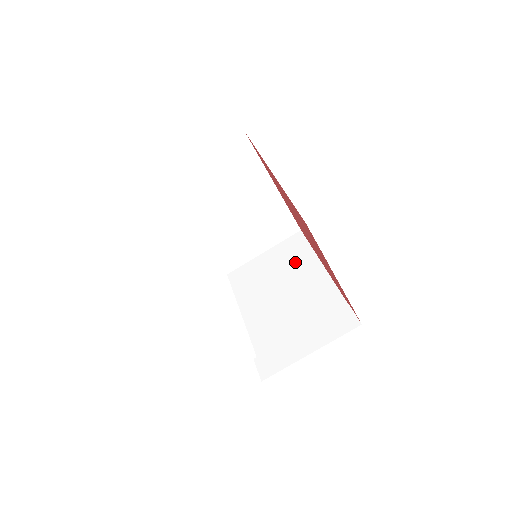
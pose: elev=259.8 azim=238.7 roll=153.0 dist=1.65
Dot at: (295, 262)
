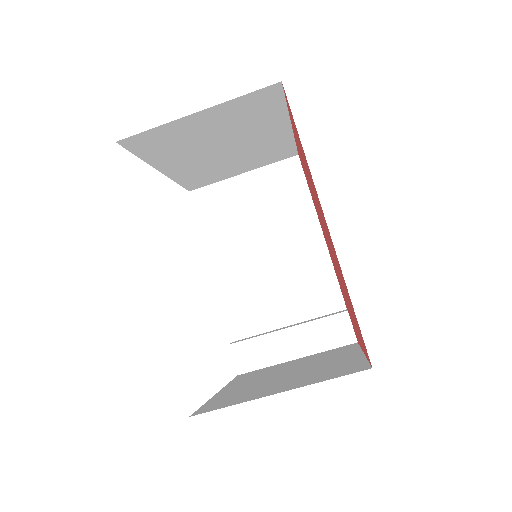
Dot at: (285, 208)
